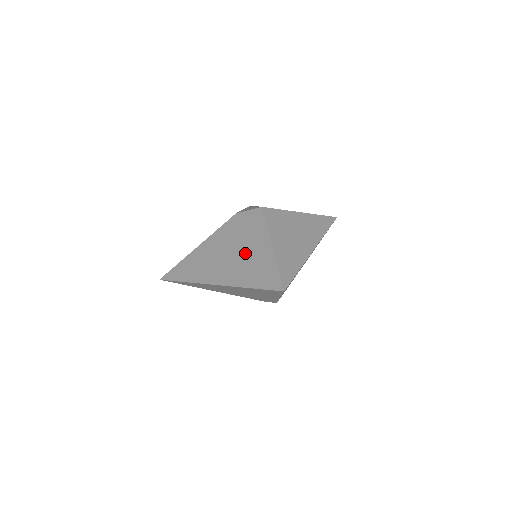
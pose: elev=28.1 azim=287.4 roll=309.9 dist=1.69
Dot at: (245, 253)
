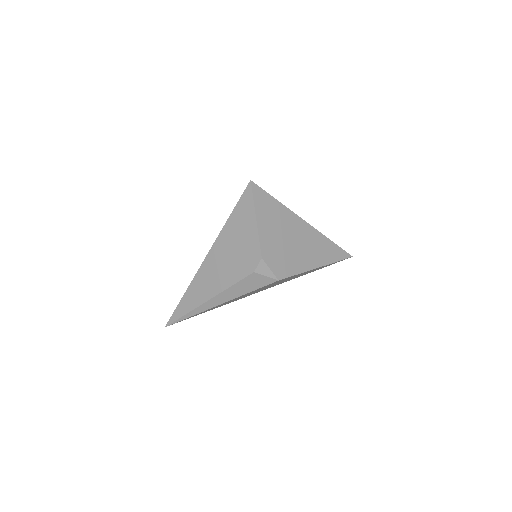
Dot at: occluded
